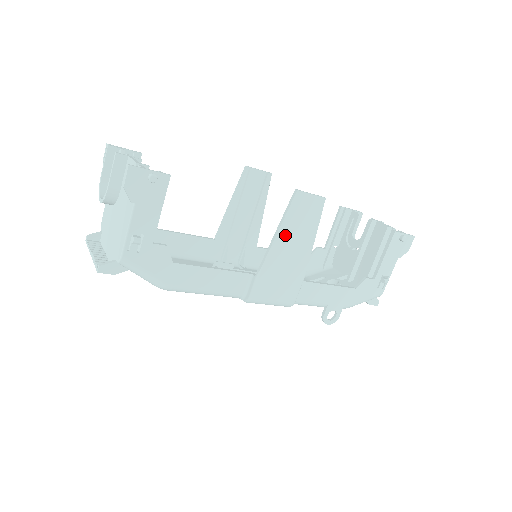
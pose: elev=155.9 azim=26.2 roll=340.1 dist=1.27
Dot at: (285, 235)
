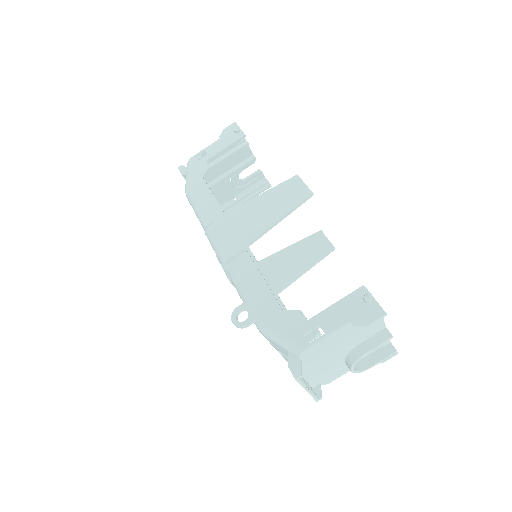
Dot at: (265, 199)
